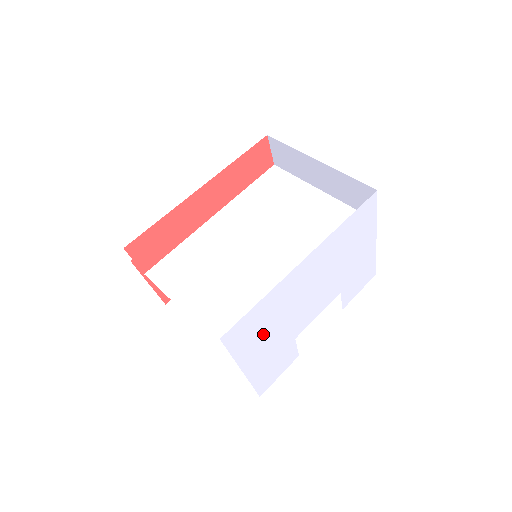
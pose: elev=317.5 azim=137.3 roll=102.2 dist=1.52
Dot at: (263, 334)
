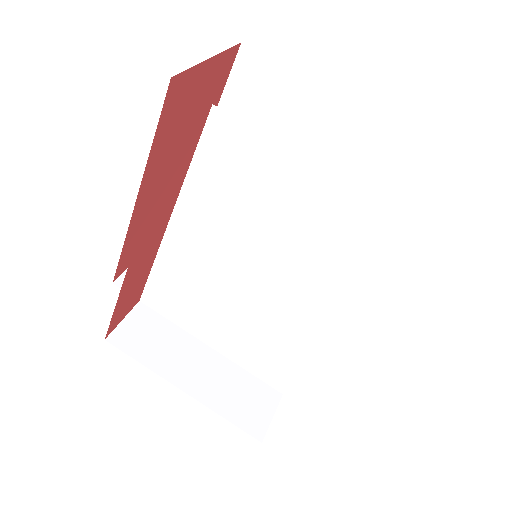
Dot at: (301, 375)
